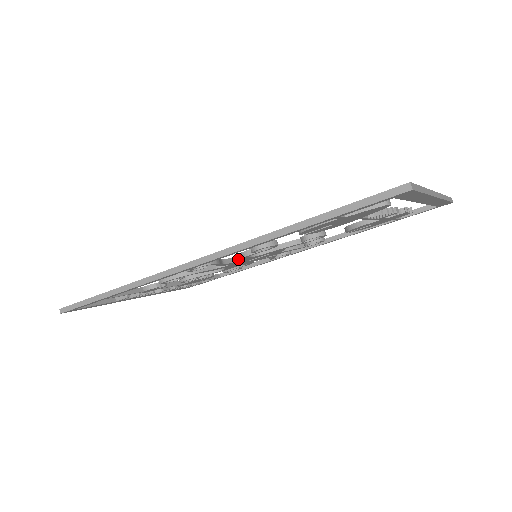
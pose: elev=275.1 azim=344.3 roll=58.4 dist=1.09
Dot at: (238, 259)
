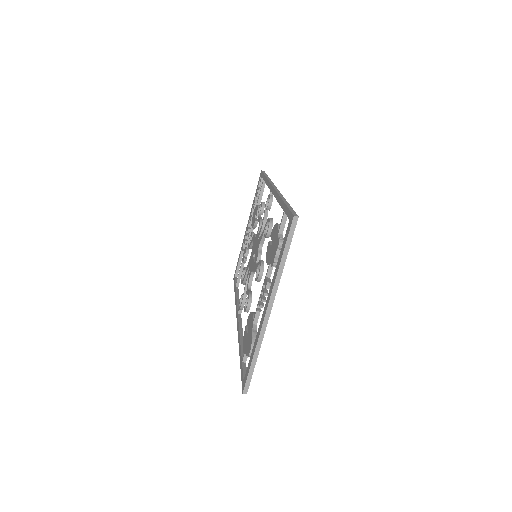
Dot at: occluded
